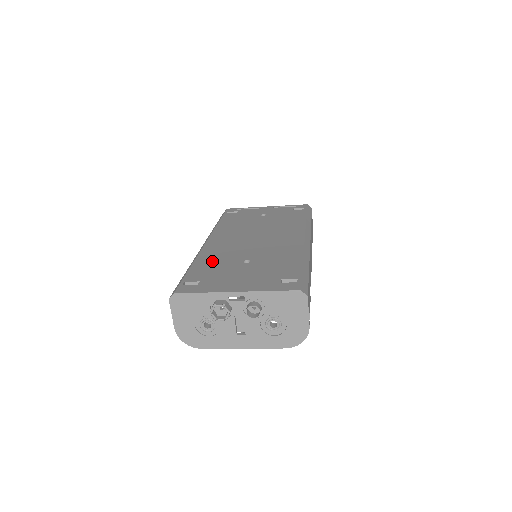
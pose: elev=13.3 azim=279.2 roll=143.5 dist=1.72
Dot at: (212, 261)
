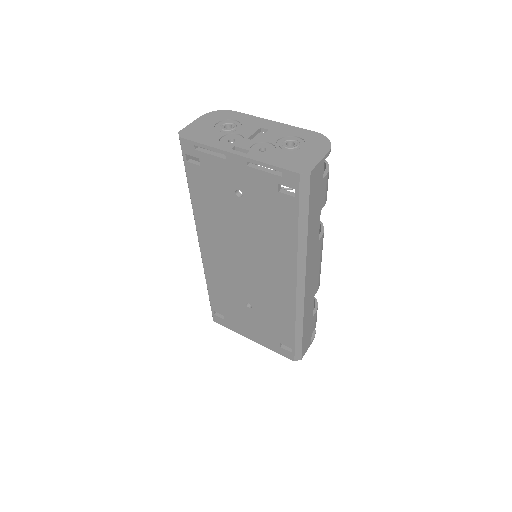
Dot at: (221, 291)
